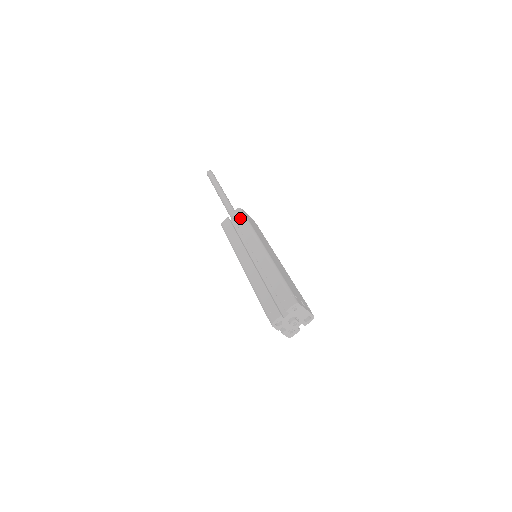
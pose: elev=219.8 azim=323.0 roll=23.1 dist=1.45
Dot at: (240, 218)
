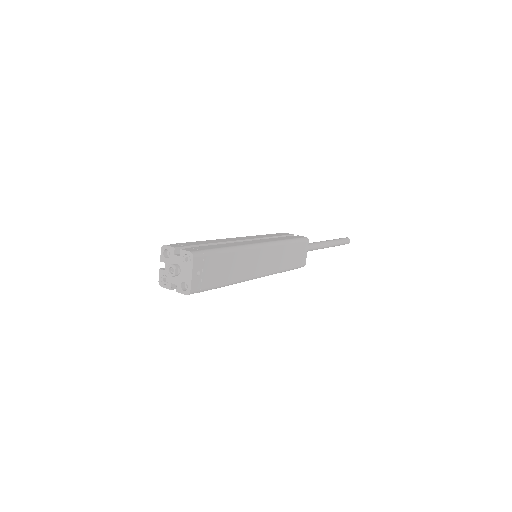
Dot at: (295, 237)
